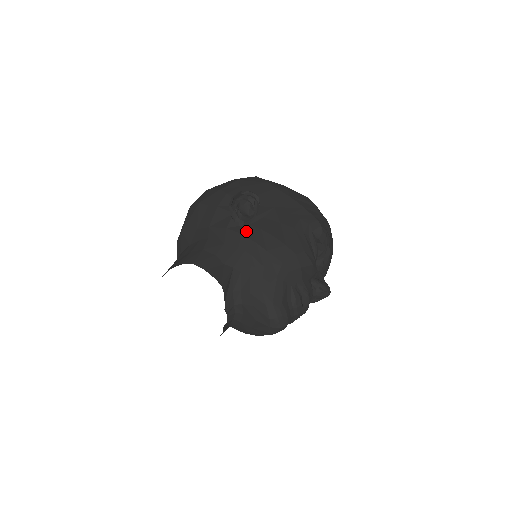
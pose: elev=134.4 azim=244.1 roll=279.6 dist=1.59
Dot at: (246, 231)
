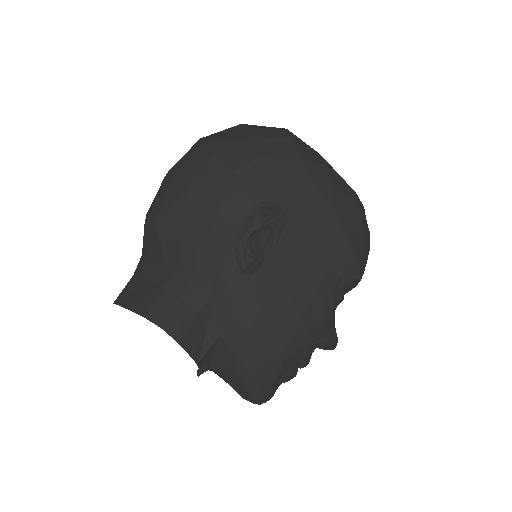
Dot at: (252, 283)
